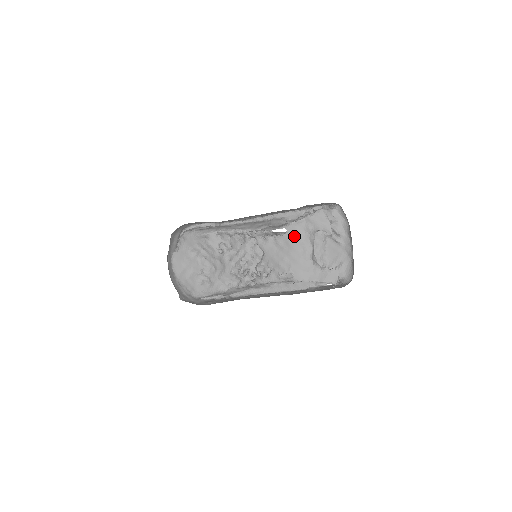
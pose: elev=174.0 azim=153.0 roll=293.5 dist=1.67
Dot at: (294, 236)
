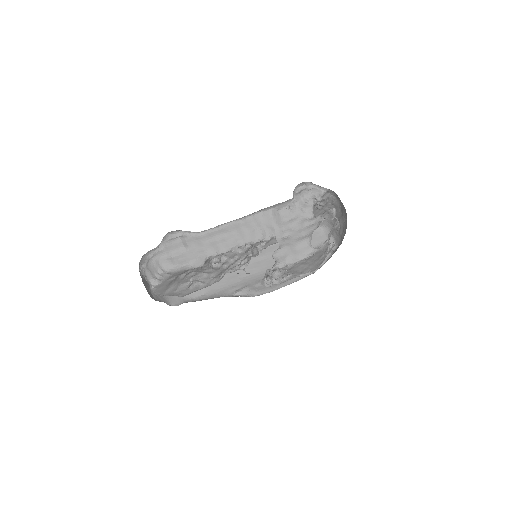
Dot at: (319, 254)
